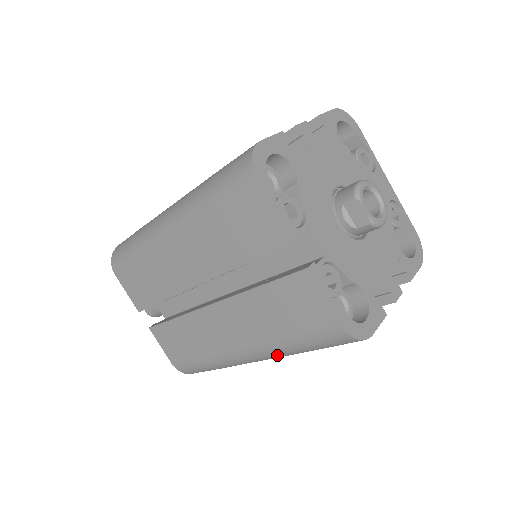
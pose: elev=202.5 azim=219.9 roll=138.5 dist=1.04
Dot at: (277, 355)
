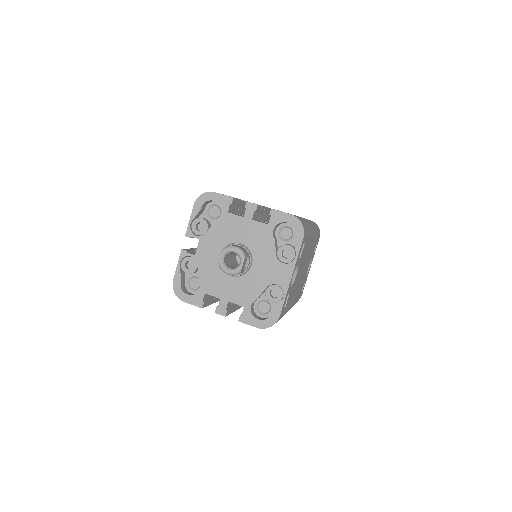
Dot at: occluded
